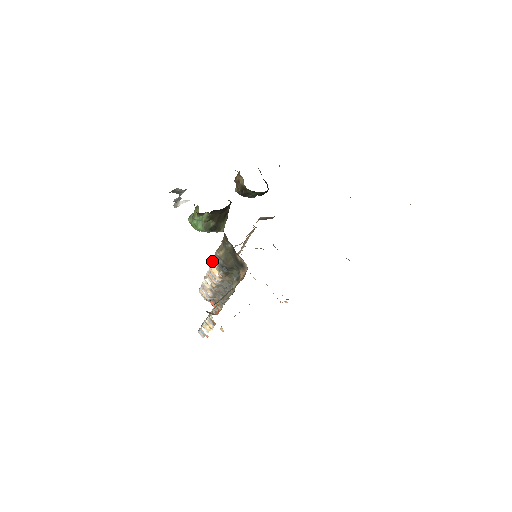
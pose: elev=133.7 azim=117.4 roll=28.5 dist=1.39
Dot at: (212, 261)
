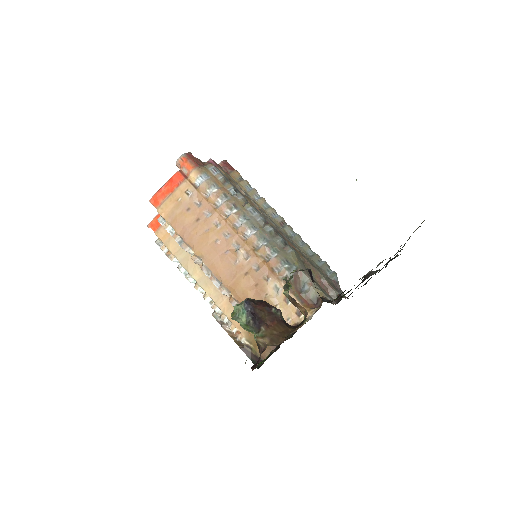
Dot at: occluded
